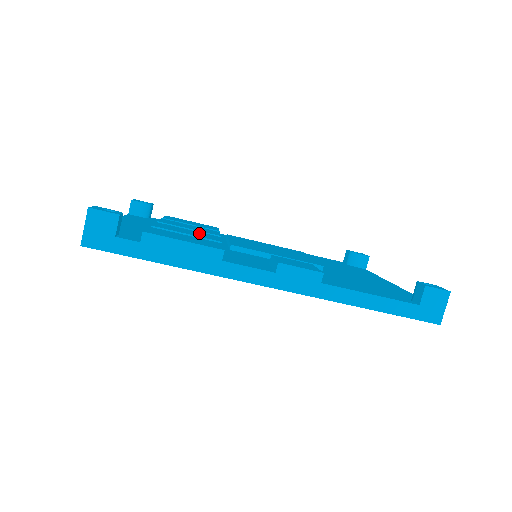
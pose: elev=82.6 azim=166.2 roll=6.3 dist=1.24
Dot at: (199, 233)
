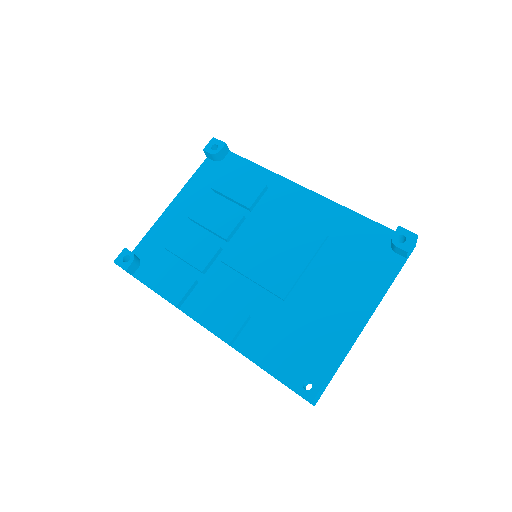
Dot at: (202, 246)
